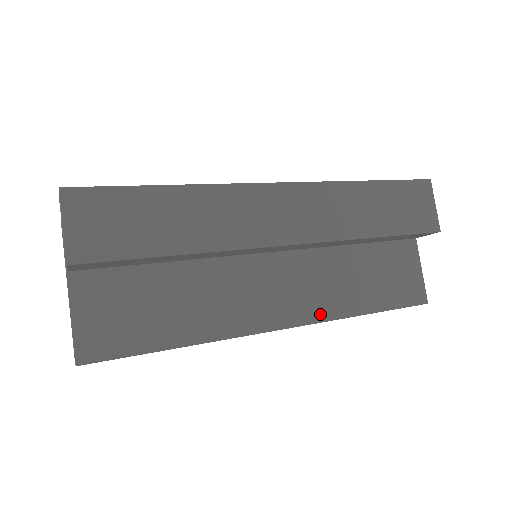
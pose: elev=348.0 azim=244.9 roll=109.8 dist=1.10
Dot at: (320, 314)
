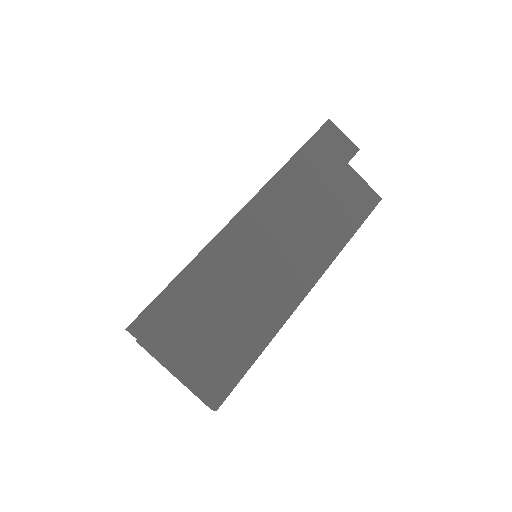
Dot at: (324, 263)
